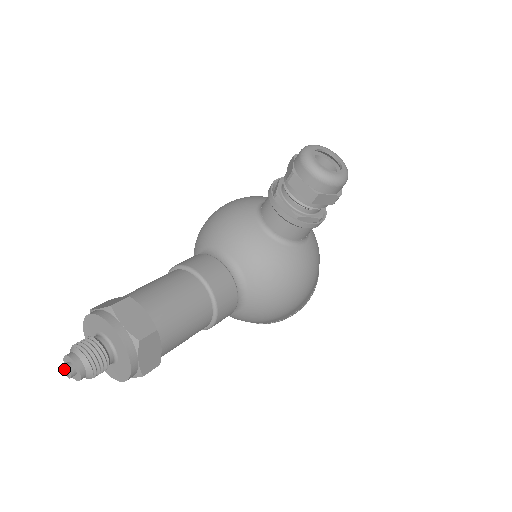
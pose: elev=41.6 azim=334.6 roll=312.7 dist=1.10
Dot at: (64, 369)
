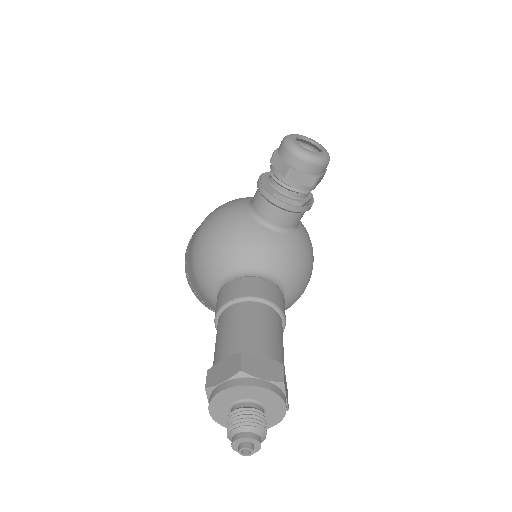
Dot at: (241, 452)
